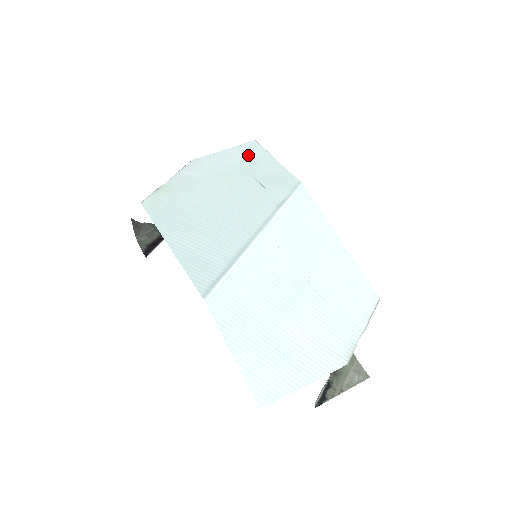
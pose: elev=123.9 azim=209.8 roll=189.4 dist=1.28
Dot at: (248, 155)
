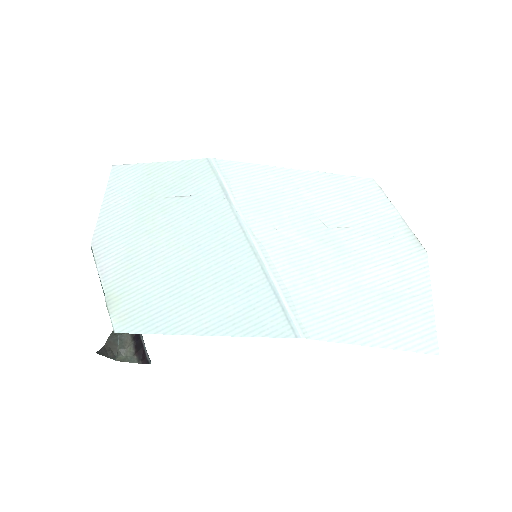
Dot at: (130, 185)
